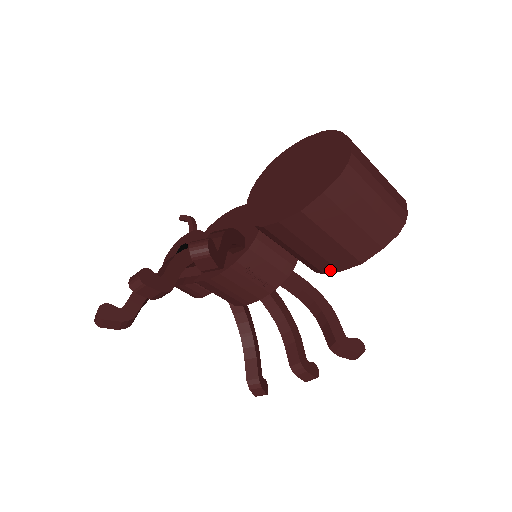
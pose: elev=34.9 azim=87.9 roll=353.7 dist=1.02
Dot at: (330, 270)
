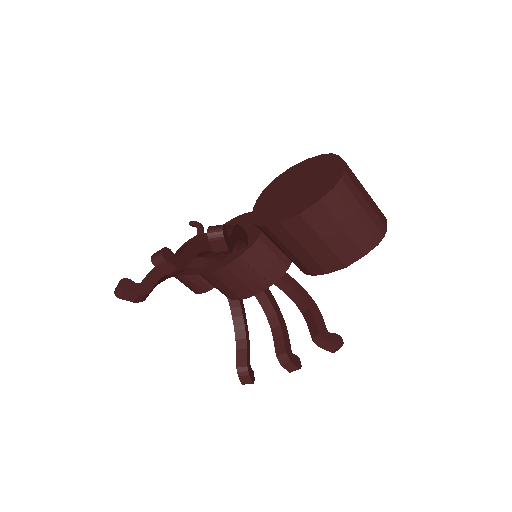
Dot at: (319, 272)
